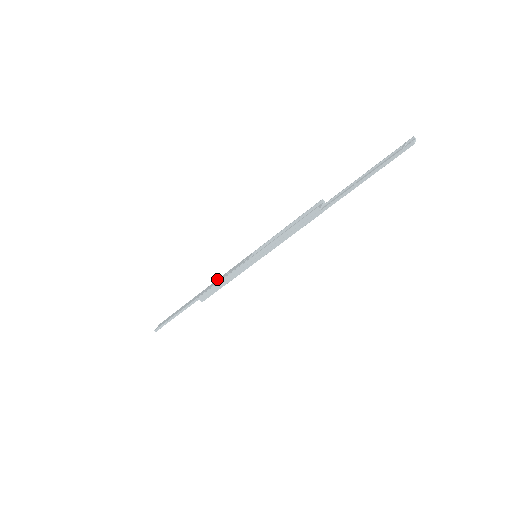
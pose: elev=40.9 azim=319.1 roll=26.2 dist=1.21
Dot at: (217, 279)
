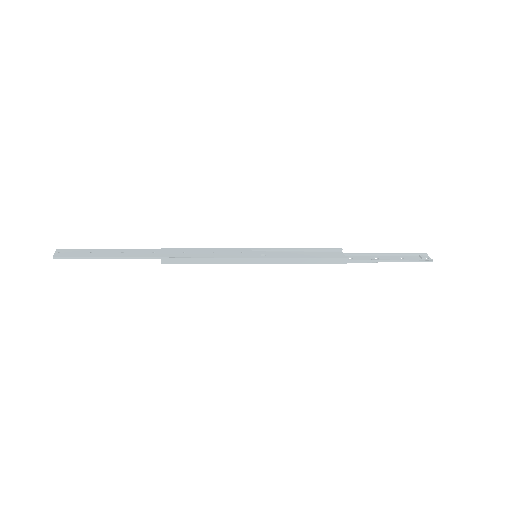
Dot at: (187, 248)
